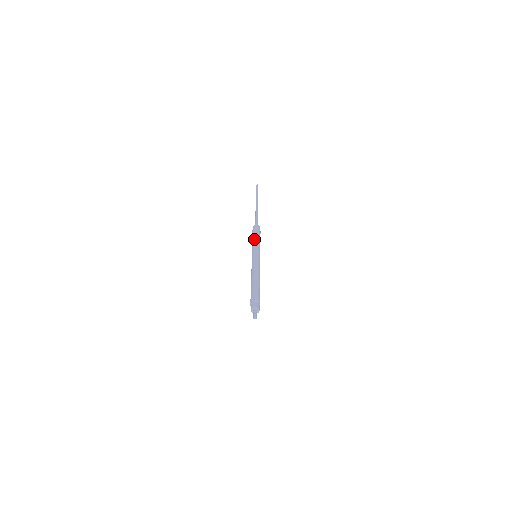
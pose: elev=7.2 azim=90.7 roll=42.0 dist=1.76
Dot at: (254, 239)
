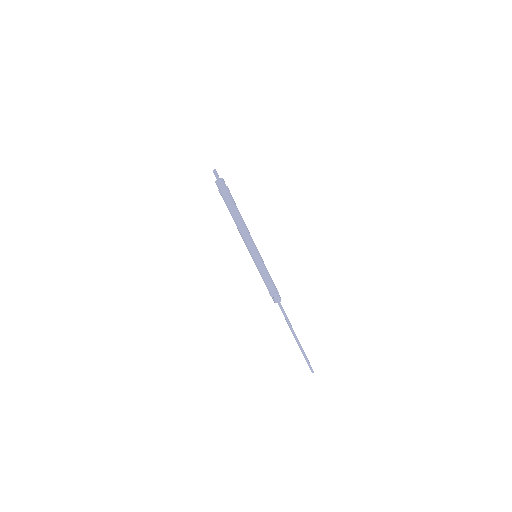
Dot at: occluded
